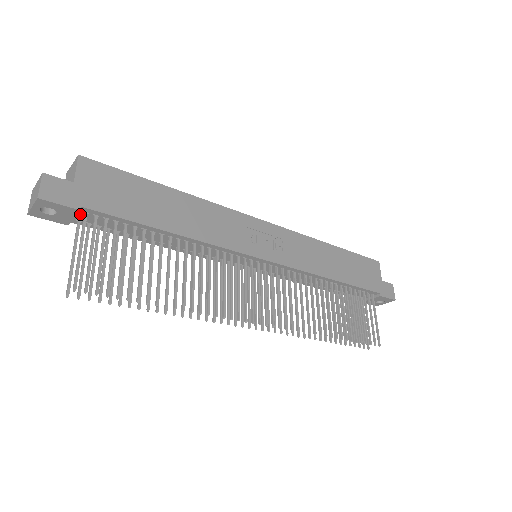
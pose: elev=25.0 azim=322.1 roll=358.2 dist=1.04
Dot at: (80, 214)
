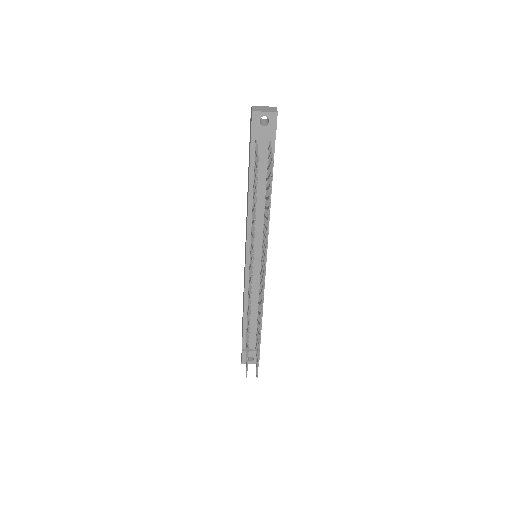
Dot at: (265, 139)
